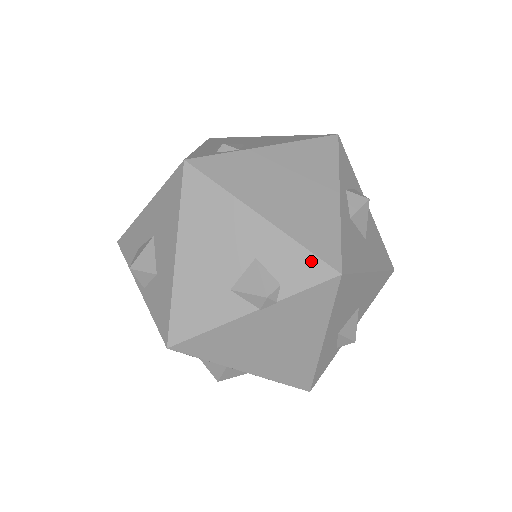
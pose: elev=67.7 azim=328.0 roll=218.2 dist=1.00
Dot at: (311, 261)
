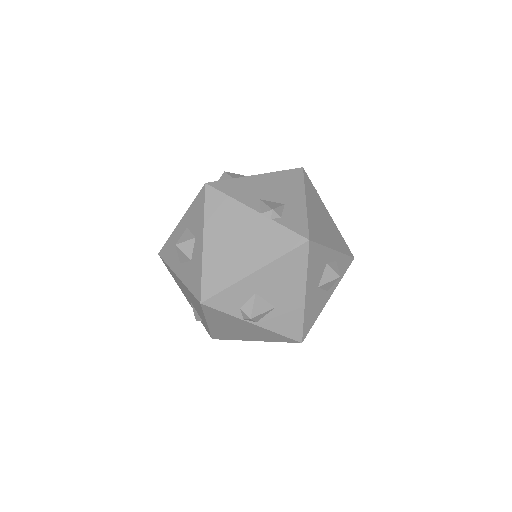
Dot at: (304, 226)
